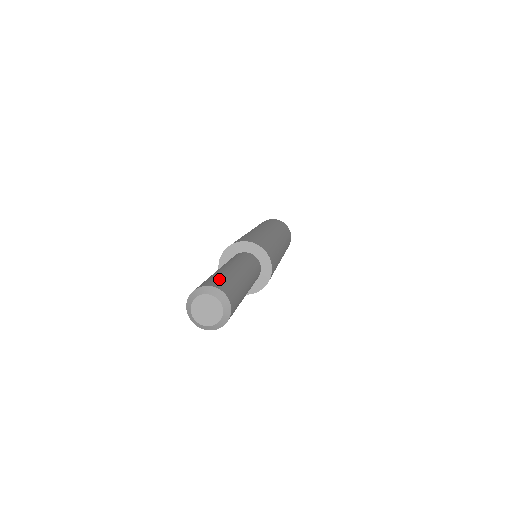
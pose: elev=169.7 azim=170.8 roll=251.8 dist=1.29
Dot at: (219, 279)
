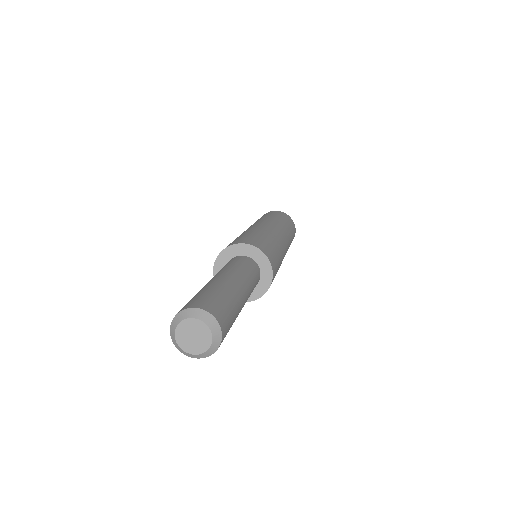
Dot at: (216, 299)
